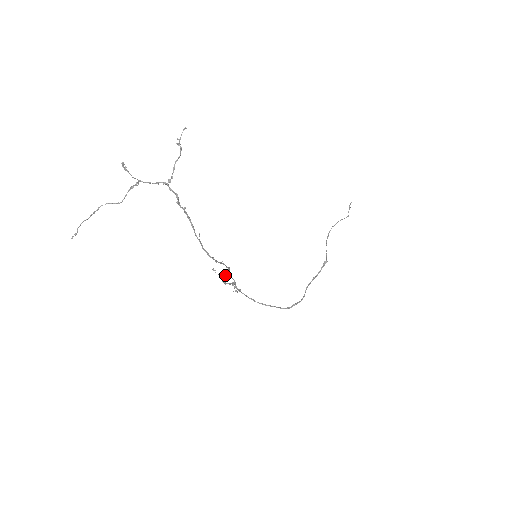
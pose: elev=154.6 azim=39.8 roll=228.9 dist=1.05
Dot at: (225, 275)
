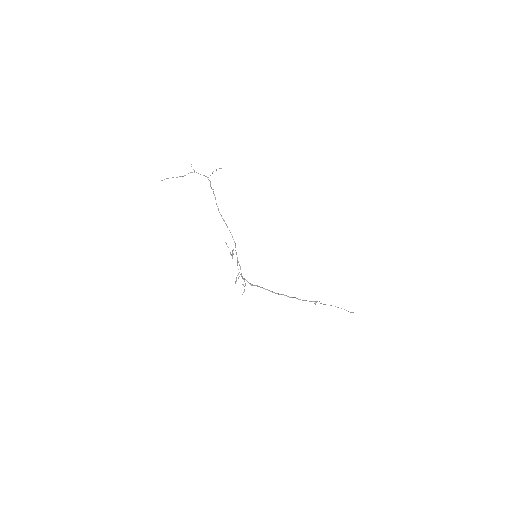
Dot at: (233, 250)
